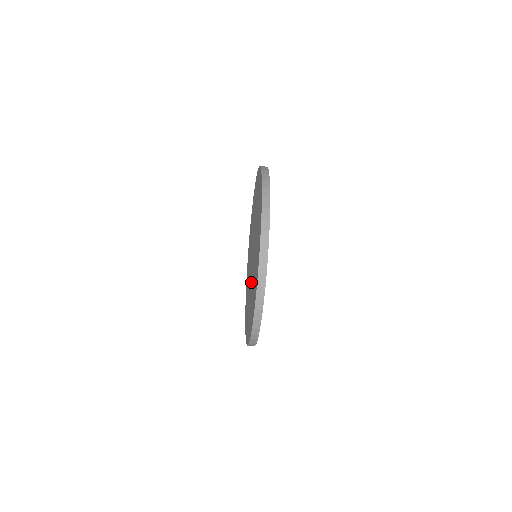
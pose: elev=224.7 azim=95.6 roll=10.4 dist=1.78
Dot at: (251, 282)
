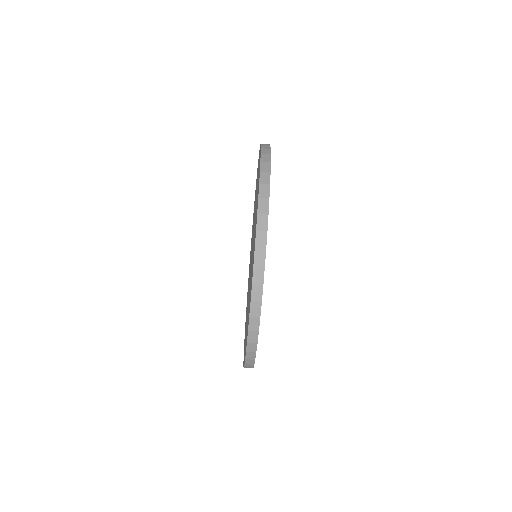
Dot at: occluded
